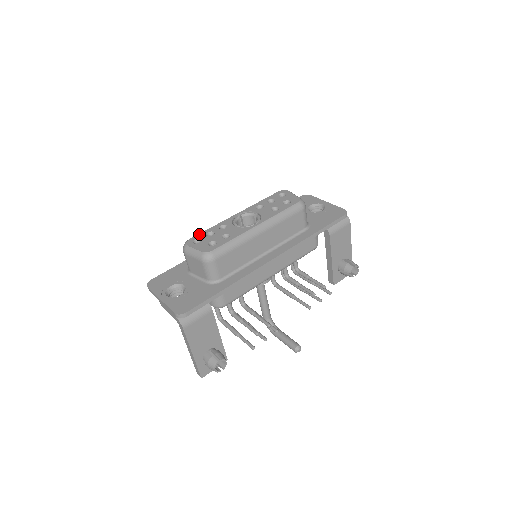
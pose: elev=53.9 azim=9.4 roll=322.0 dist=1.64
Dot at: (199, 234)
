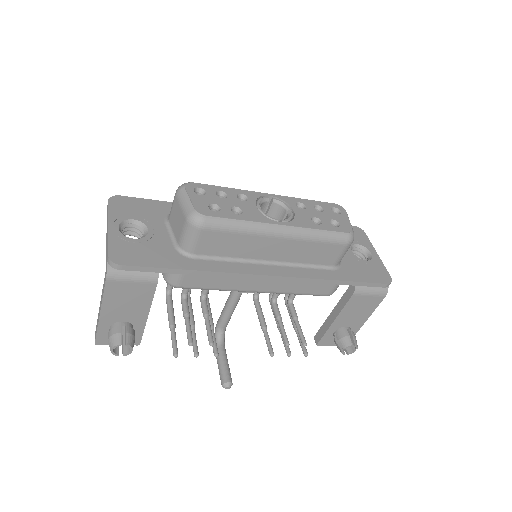
Dot at: (209, 185)
